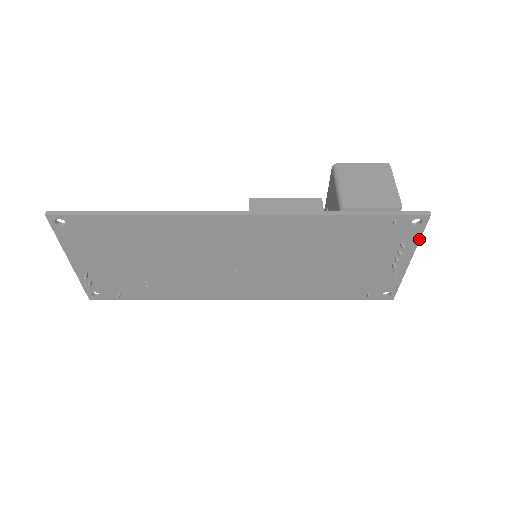
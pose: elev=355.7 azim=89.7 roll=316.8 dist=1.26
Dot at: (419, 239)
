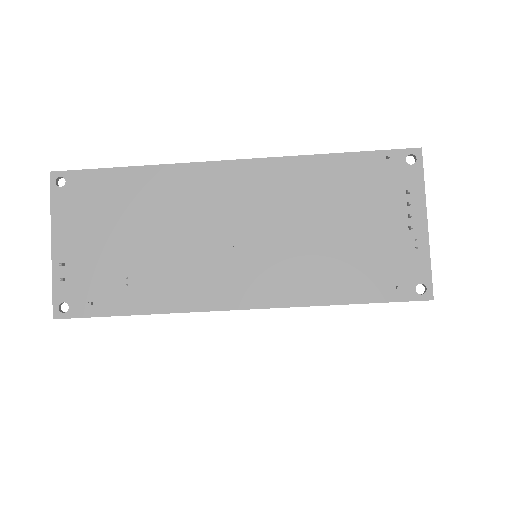
Dot at: (423, 184)
